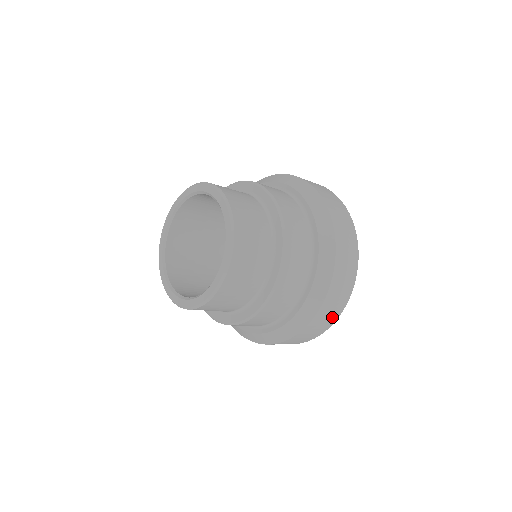
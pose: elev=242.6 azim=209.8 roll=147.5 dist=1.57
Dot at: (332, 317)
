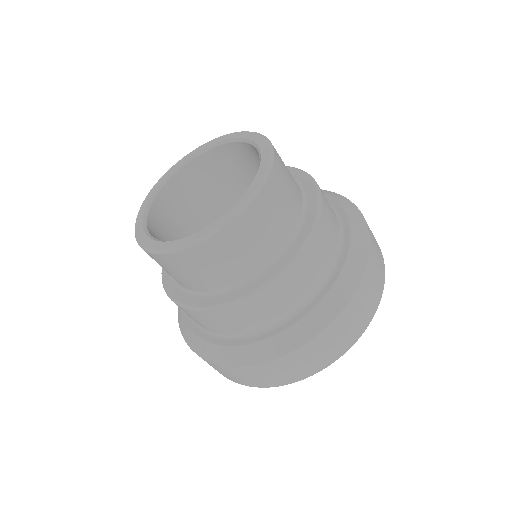
Dot at: (315, 365)
